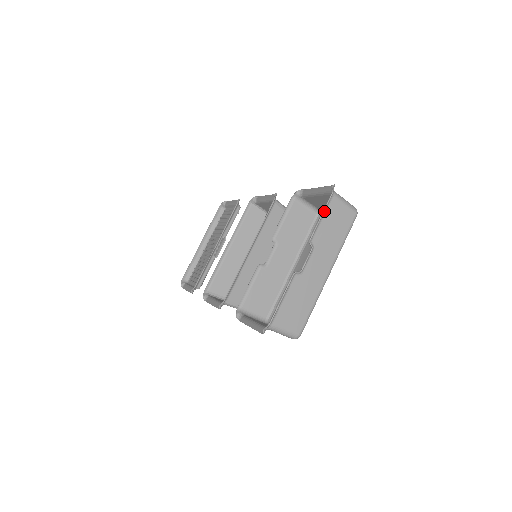
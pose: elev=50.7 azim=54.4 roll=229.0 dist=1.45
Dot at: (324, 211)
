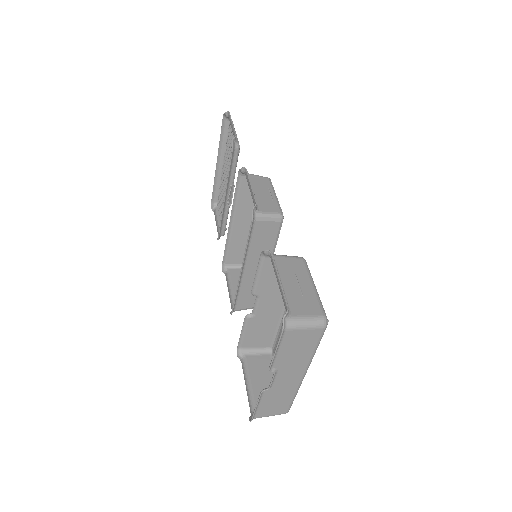
Dot at: (278, 346)
